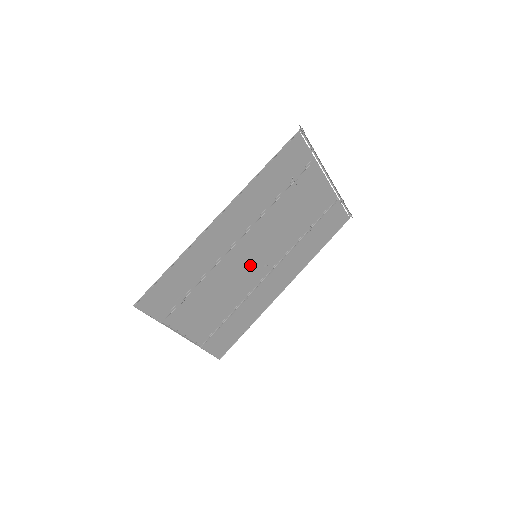
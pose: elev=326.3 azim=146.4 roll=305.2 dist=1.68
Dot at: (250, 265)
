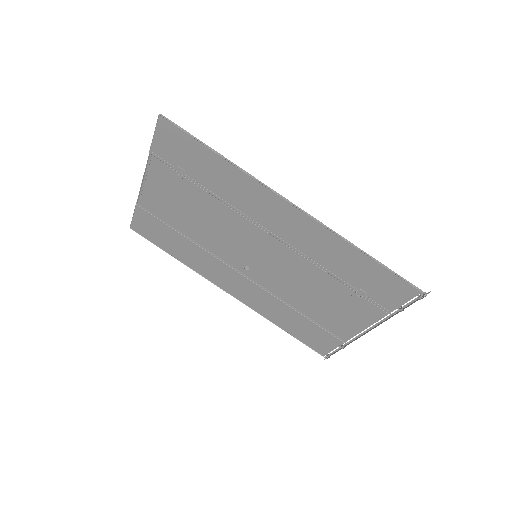
Dot at: (244, 250)
